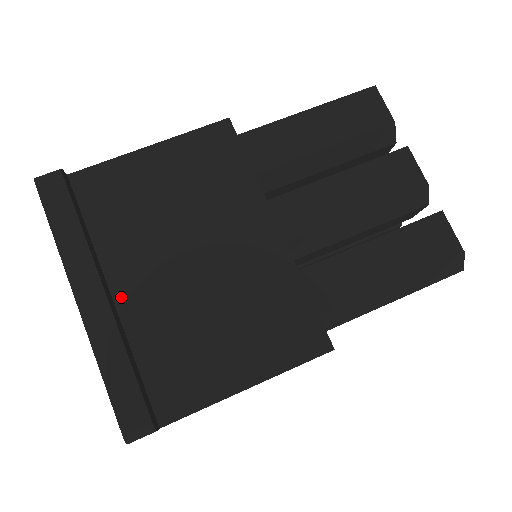
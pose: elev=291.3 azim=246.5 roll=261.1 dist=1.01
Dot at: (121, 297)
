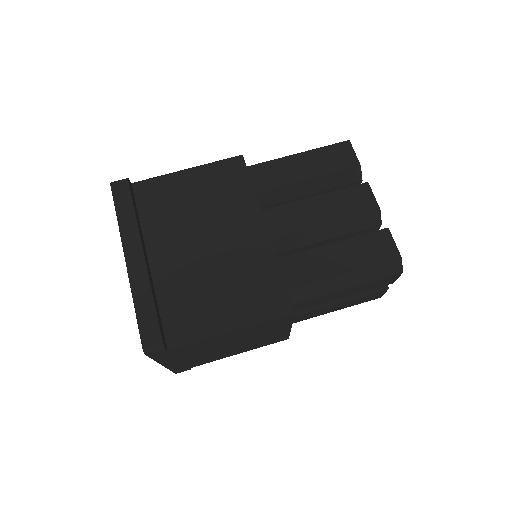
Dot at: (154, 263)
